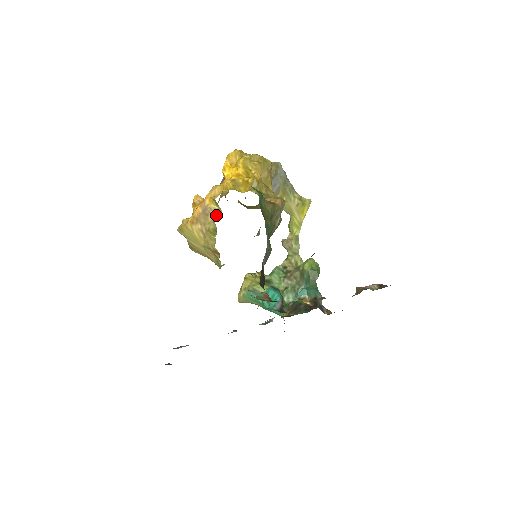
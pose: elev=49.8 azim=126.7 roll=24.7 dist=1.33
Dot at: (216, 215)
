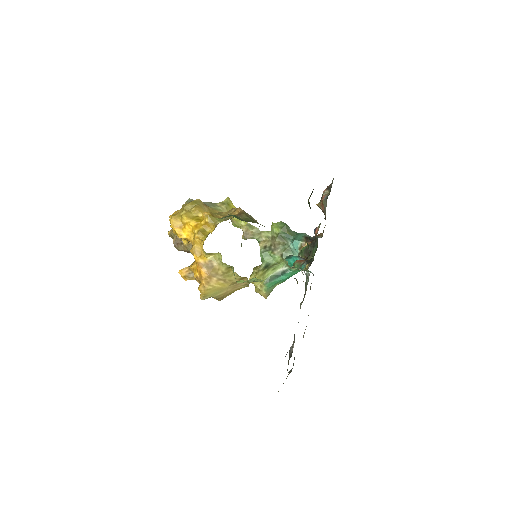
Dot at: (218, 260)
